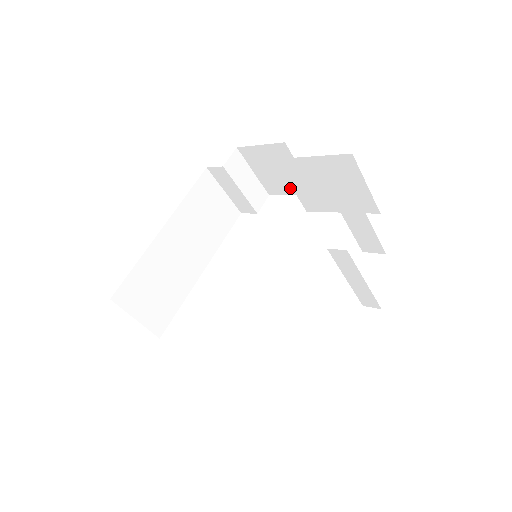
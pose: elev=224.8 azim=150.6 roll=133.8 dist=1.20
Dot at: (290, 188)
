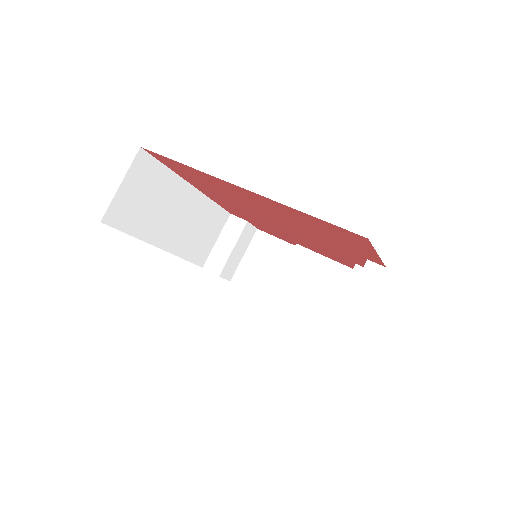
Dot at: (259, 286)
